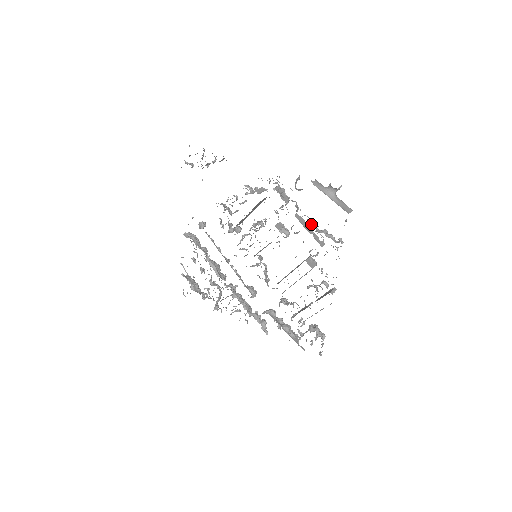
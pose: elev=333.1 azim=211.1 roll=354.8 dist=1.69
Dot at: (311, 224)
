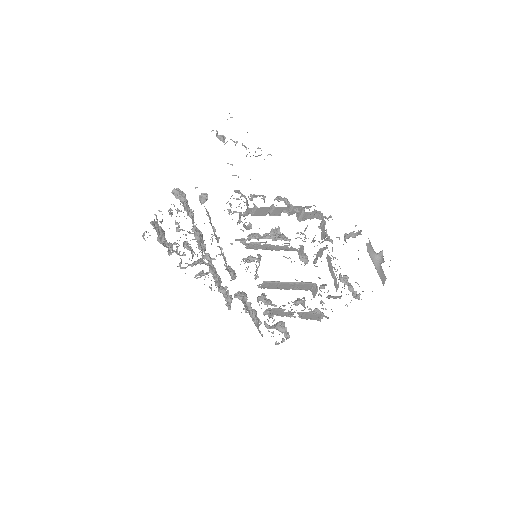
Dot at: (335, 264)
